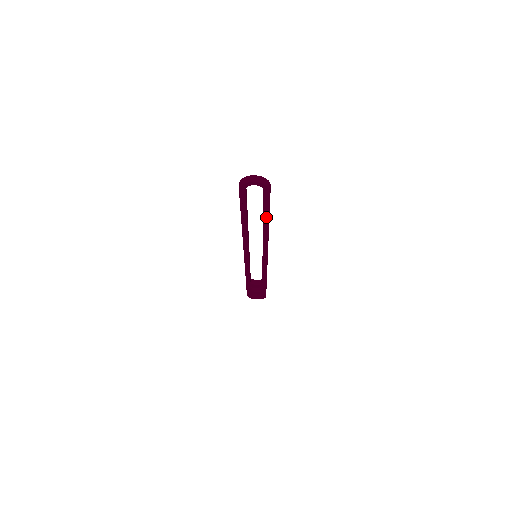
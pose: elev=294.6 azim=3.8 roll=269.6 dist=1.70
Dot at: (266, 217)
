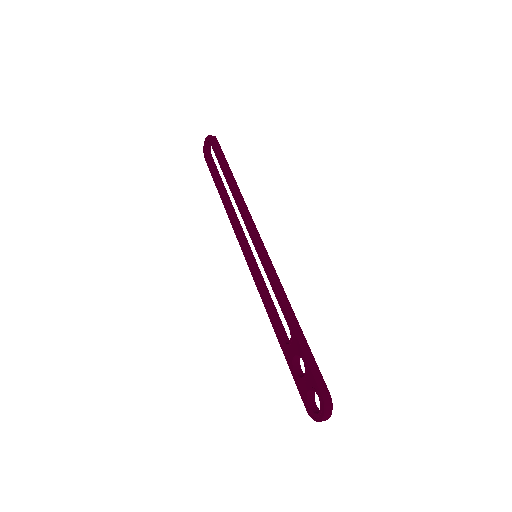
Dot at: (224, 171)
